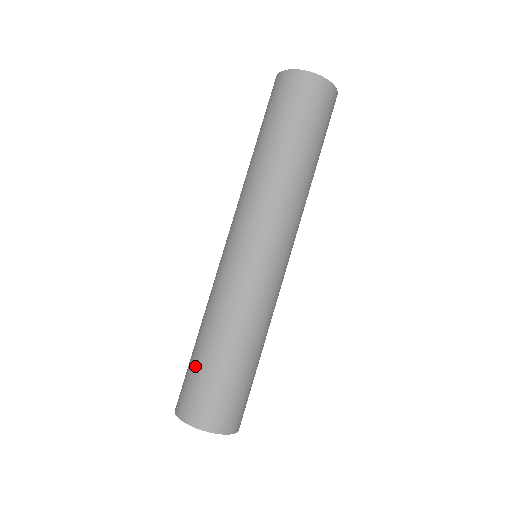
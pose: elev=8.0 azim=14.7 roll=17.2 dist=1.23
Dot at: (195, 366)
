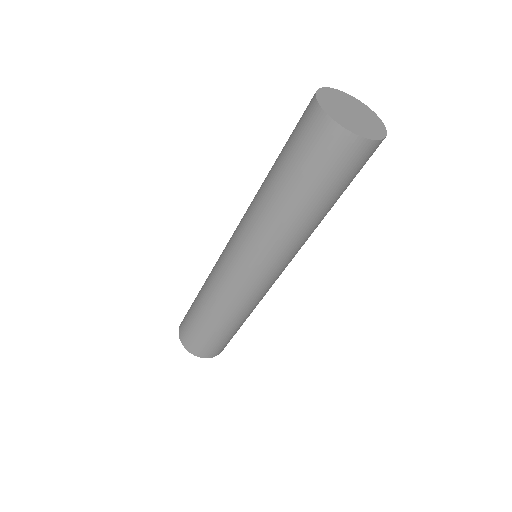
Dot at: (194, 322)
